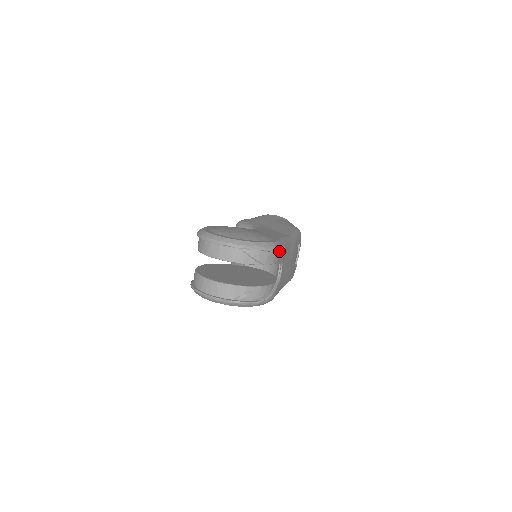
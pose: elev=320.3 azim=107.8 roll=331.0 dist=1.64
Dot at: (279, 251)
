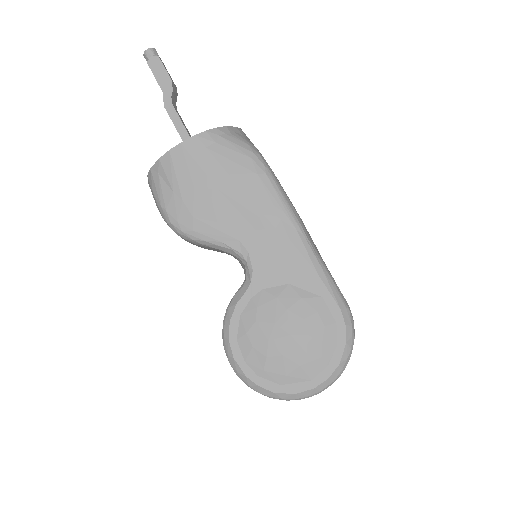
Dot at: (351, 315)
